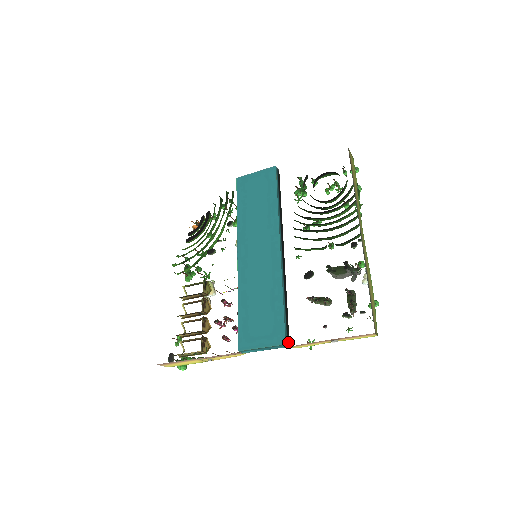
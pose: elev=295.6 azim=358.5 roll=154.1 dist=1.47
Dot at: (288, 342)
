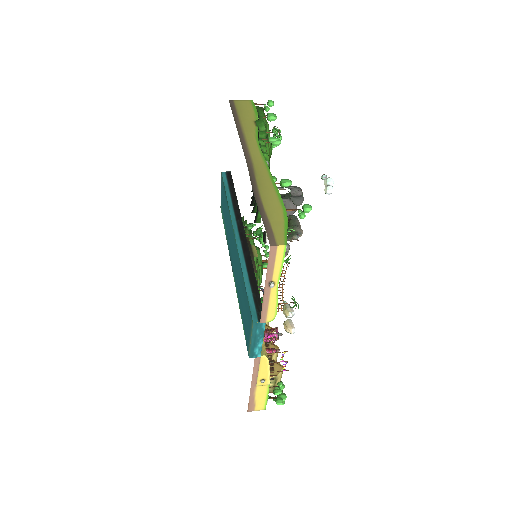
Dot at: occluded
